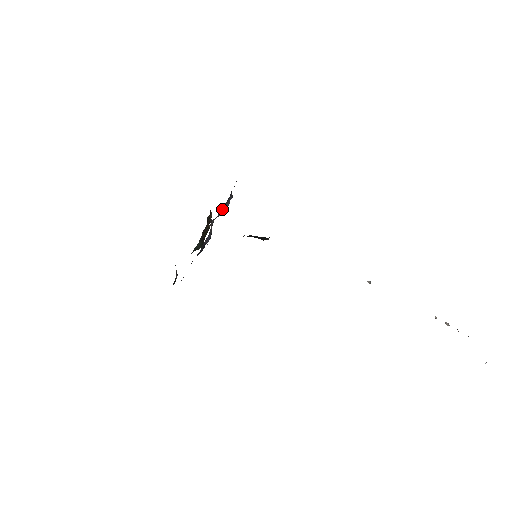
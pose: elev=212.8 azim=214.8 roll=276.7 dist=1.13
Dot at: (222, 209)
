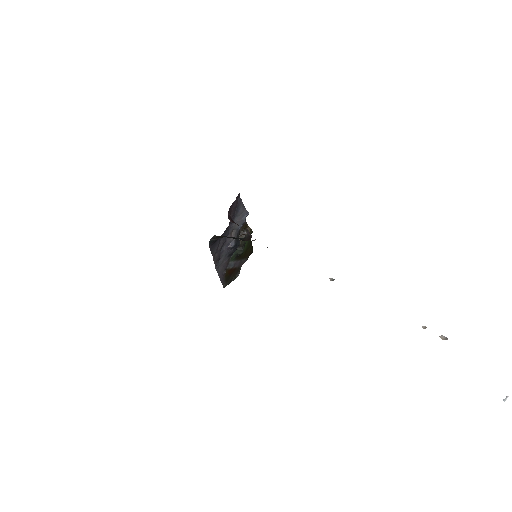
Dot at: (236, 221)
